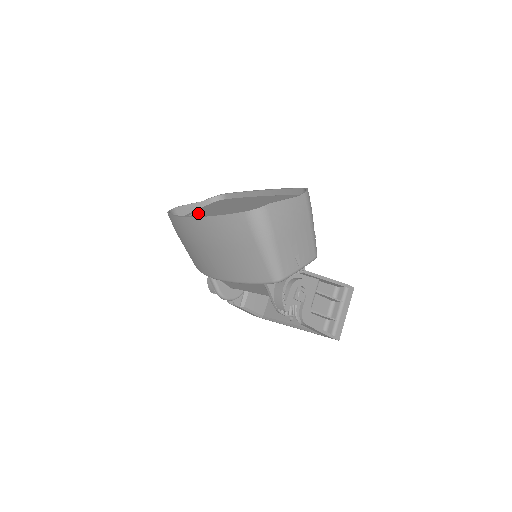
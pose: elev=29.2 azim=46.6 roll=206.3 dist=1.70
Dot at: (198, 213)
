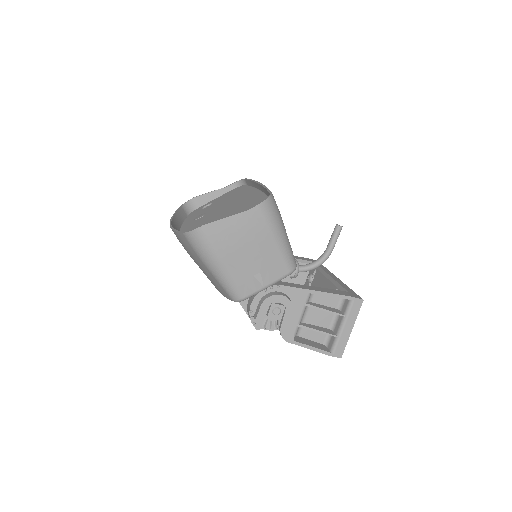
Dot at: occluded
